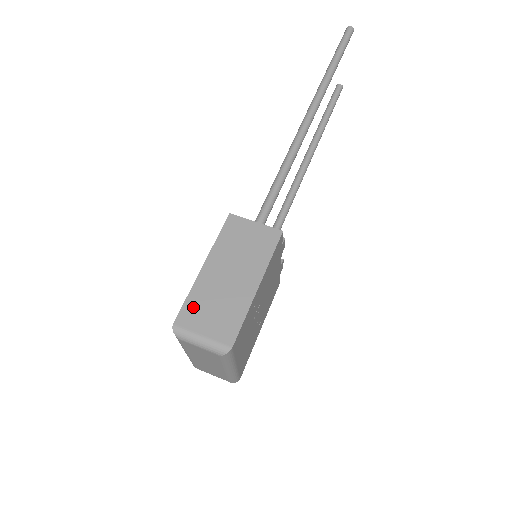
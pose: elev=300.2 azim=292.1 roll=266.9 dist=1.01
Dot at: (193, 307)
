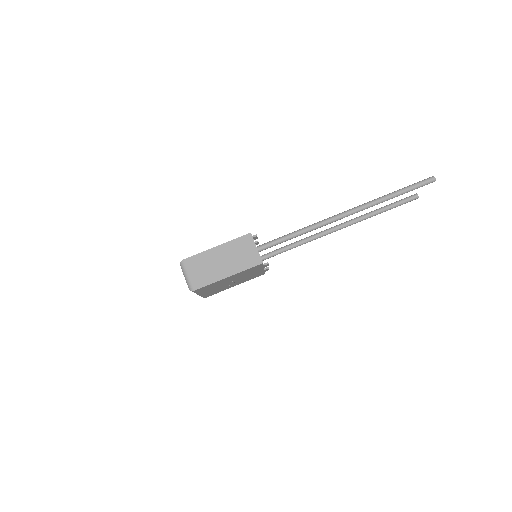
Dot at: (196, 260)
